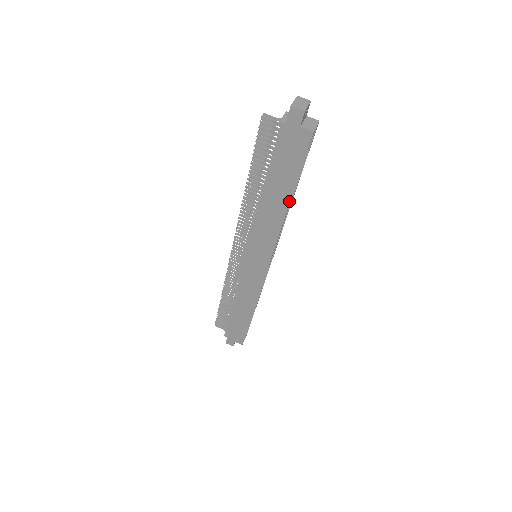
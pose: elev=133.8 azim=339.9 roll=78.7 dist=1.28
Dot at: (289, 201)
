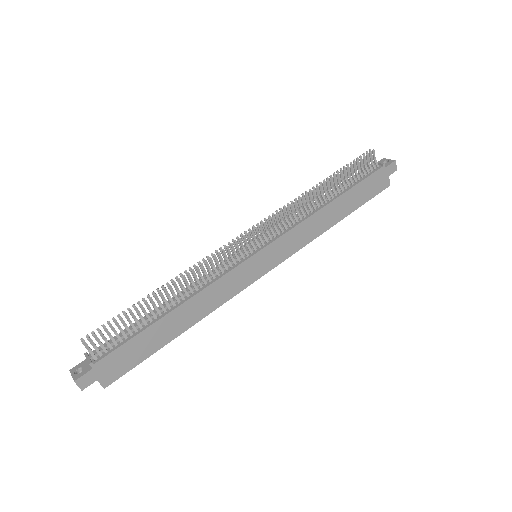
Dot at: (340, 220)
